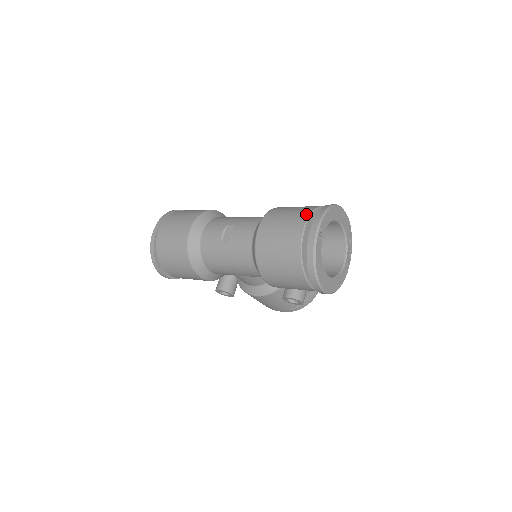
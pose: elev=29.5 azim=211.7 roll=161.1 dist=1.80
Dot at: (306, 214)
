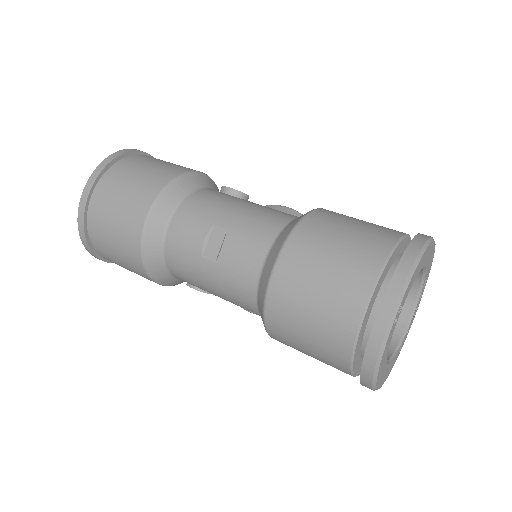
Dot at: (374, 267)
